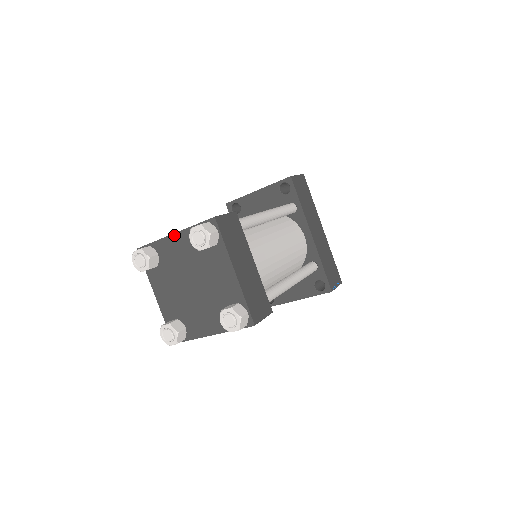
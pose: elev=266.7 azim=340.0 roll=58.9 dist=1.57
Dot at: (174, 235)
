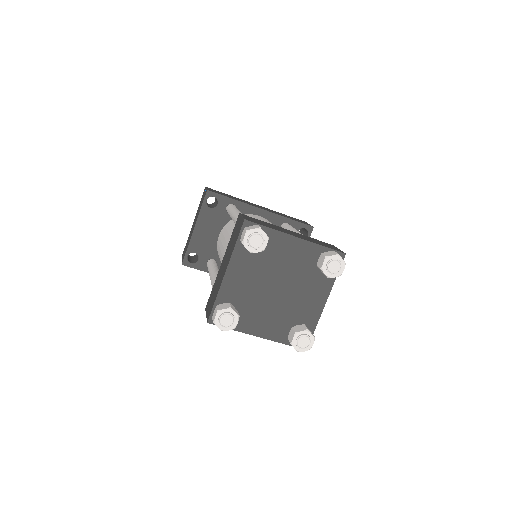
Dot at: (227, 272)
